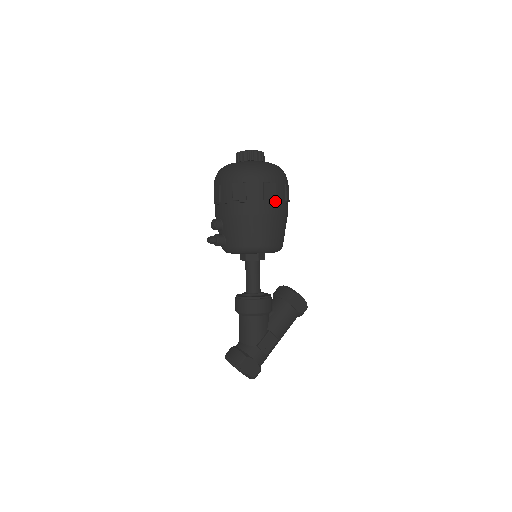
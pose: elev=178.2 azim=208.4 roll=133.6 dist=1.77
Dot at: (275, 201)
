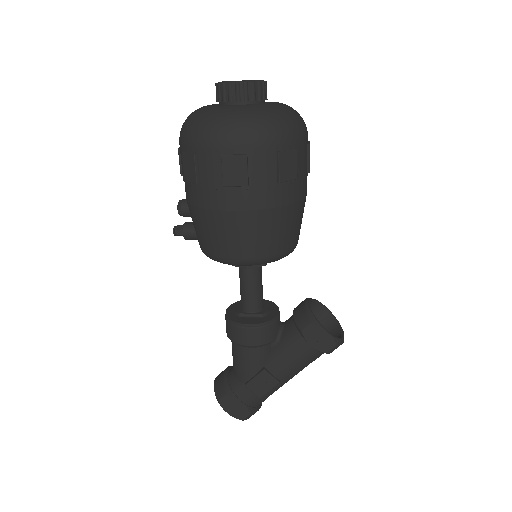
Dot at: (248, 187)
